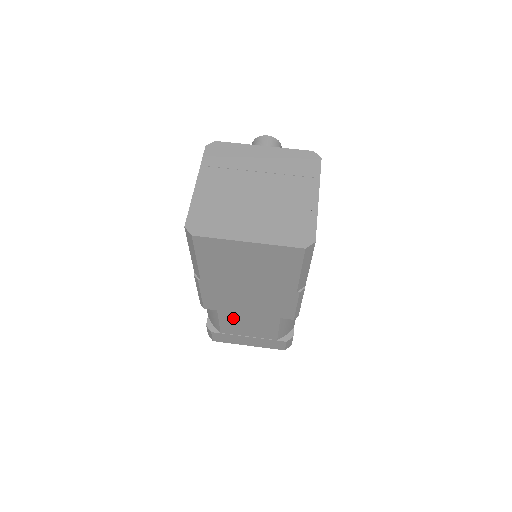
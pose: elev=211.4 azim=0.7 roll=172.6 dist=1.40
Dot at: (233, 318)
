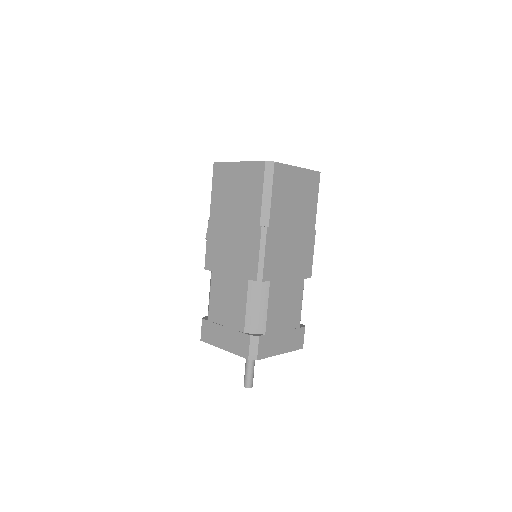
Dot at: (277, 294)
